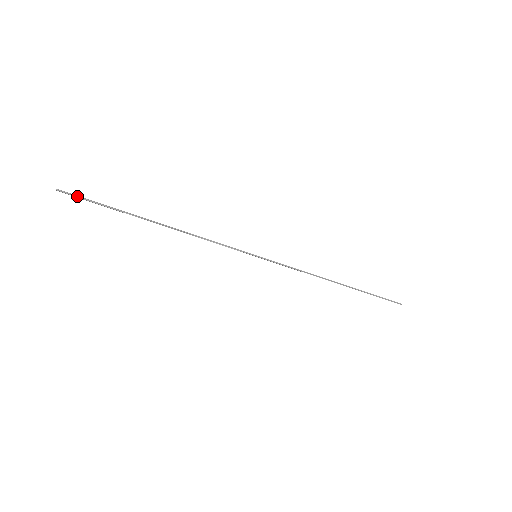
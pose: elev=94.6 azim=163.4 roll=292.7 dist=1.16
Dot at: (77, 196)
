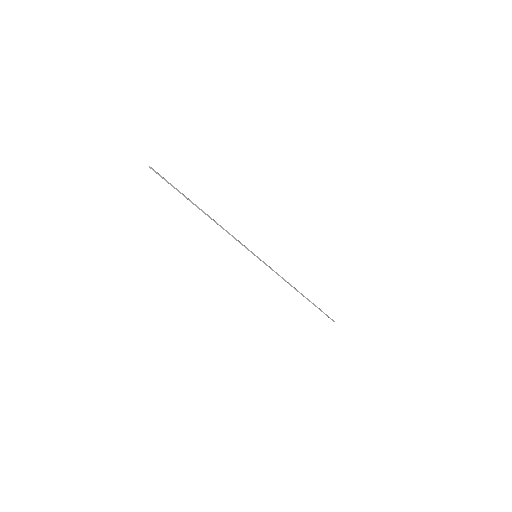
Dot at: (161, 176)
